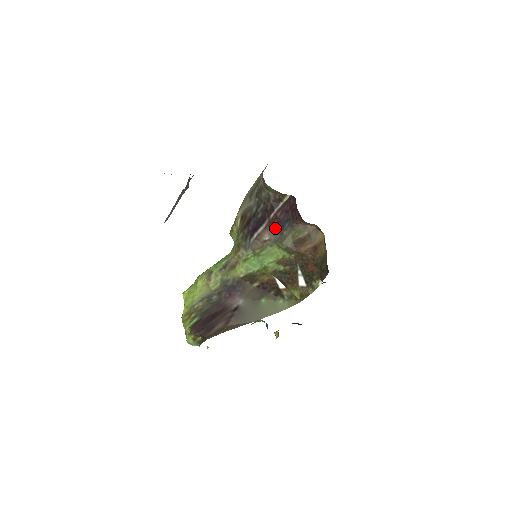
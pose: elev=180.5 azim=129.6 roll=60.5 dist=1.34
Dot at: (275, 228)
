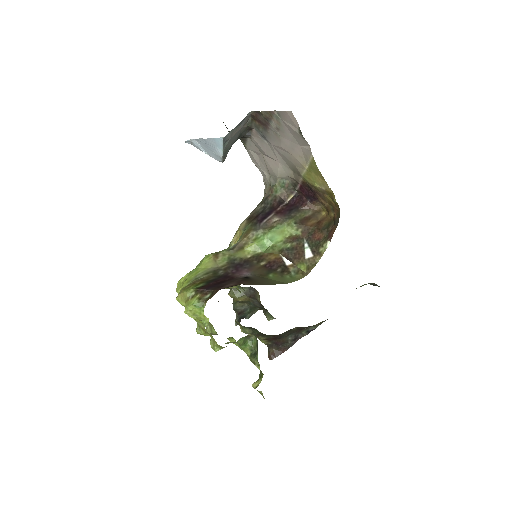
Dot at: (283, 214)
